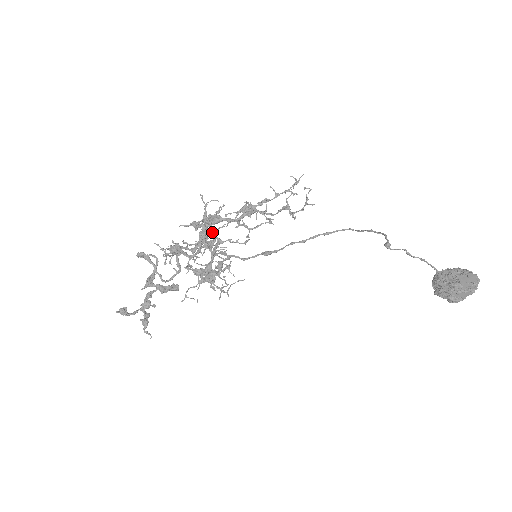
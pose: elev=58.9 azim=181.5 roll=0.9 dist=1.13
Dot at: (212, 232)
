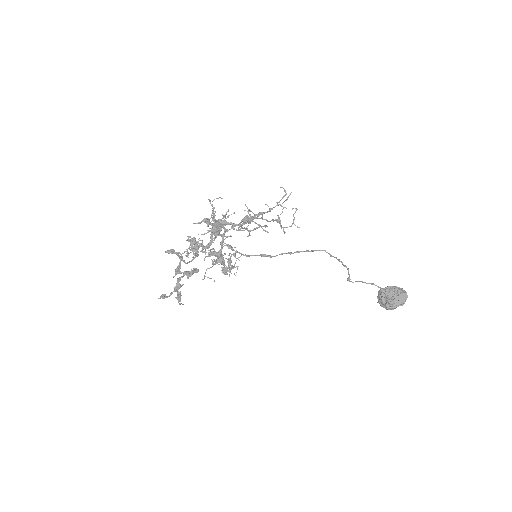
Dot at: (221, 234)
